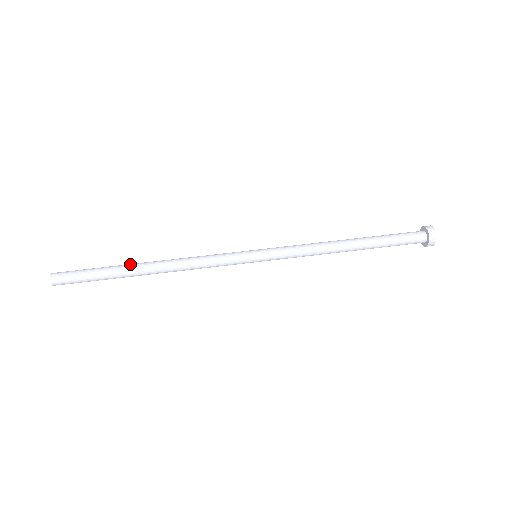
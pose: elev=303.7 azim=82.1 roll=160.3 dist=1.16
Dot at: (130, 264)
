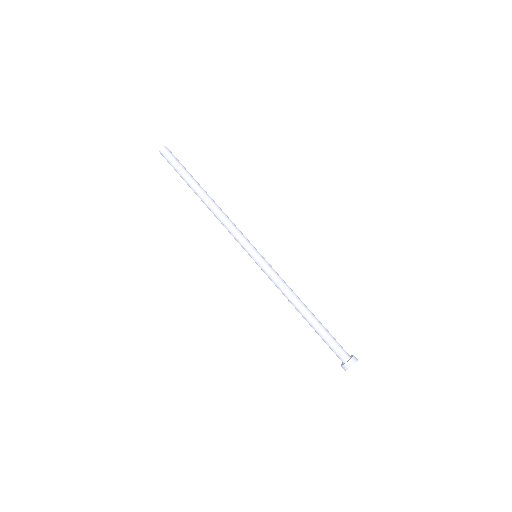
Dot at: (196, 186)
